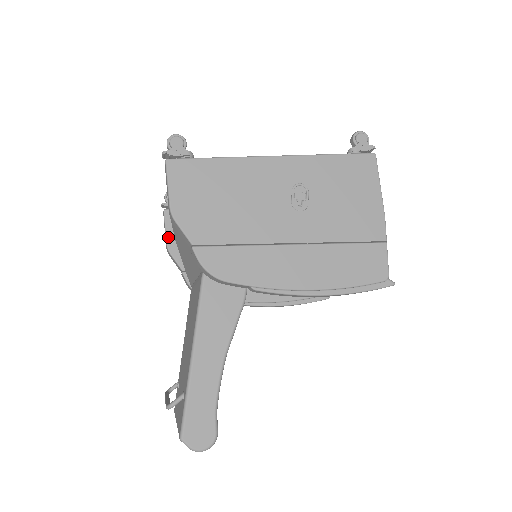
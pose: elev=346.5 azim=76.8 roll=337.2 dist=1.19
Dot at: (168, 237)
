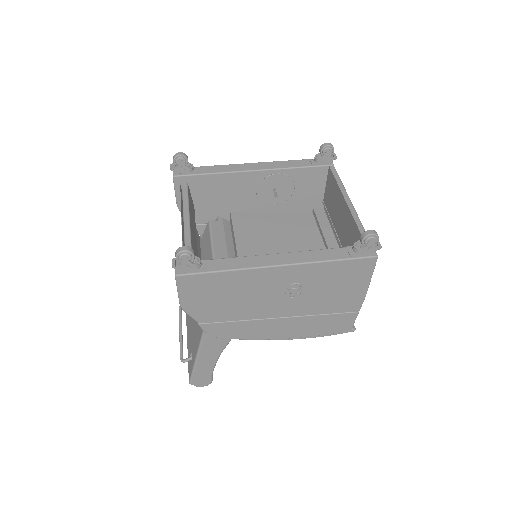
Dot at: (178, 199)
